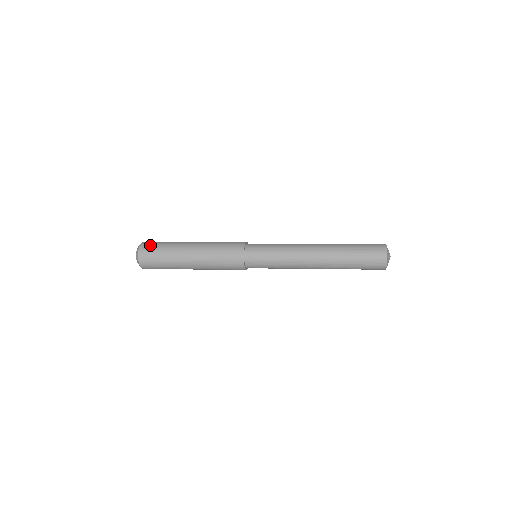
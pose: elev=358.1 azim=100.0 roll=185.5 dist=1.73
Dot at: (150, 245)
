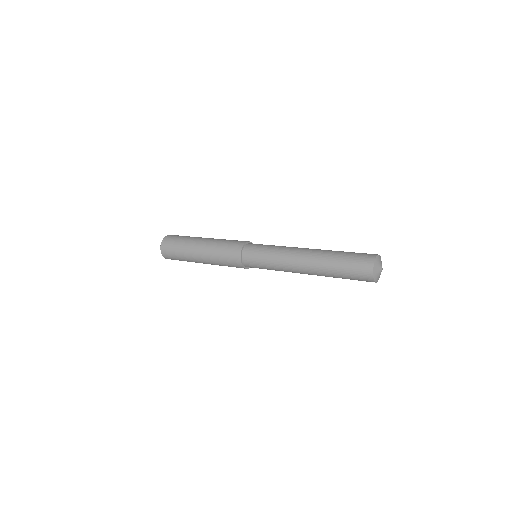
Dot at: (167, 248)
